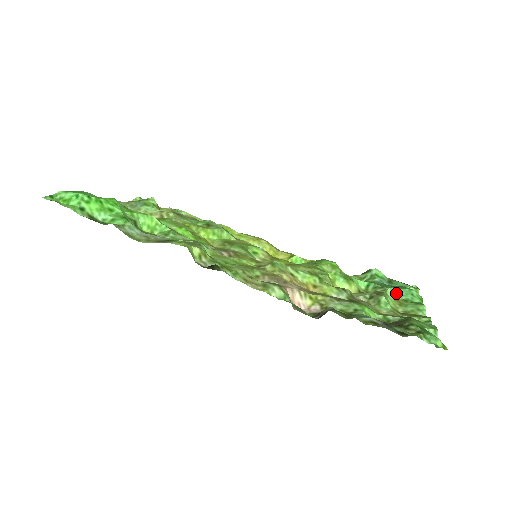
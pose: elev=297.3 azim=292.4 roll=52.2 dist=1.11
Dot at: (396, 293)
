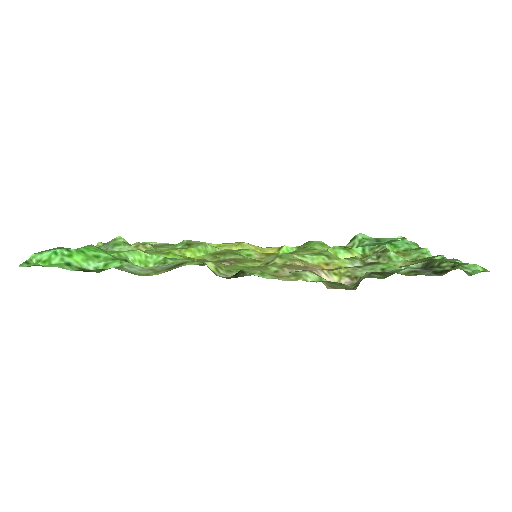
Dot at: (393, 247)
